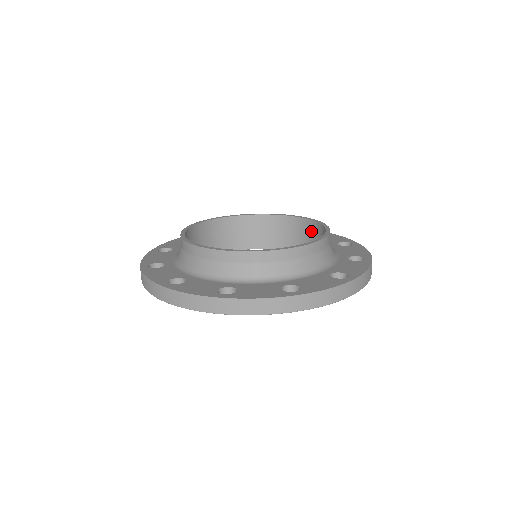
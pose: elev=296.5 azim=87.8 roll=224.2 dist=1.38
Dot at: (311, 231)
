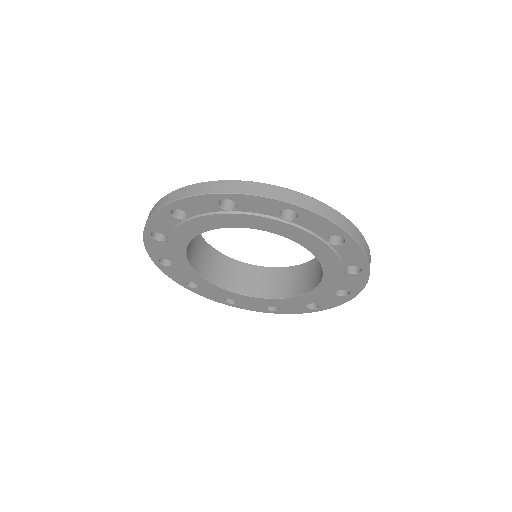
Dot at: (311, 268)
